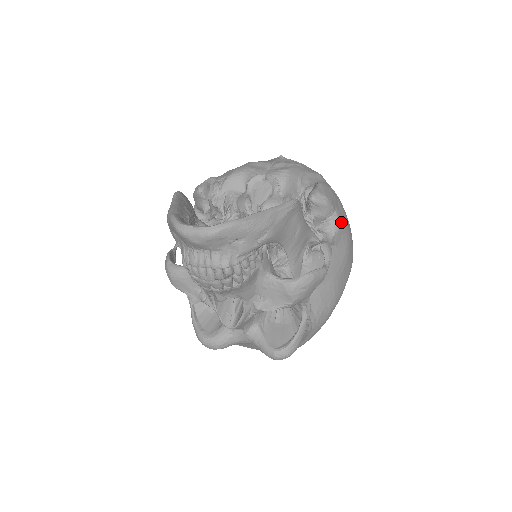
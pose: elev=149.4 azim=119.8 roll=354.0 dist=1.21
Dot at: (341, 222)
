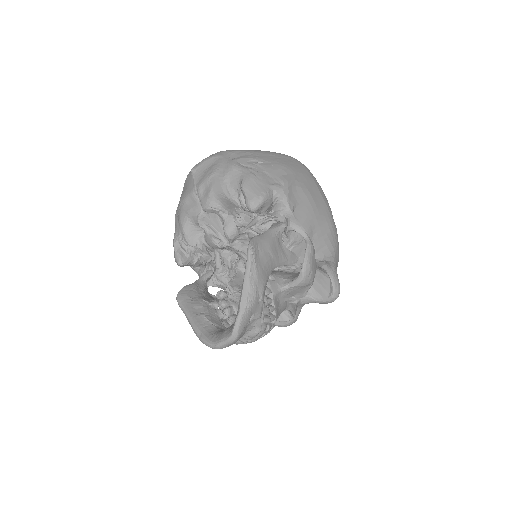
Dot at: (283, 190)
